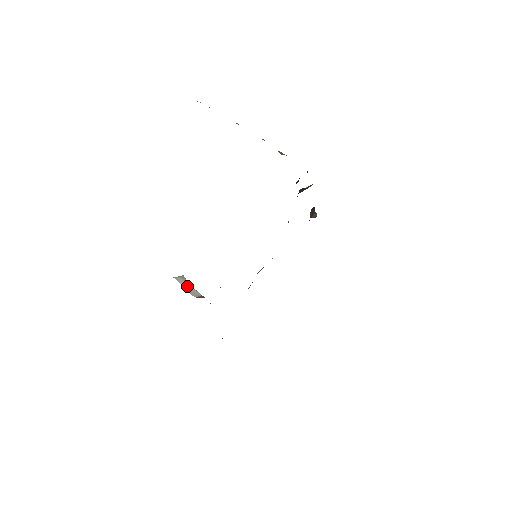
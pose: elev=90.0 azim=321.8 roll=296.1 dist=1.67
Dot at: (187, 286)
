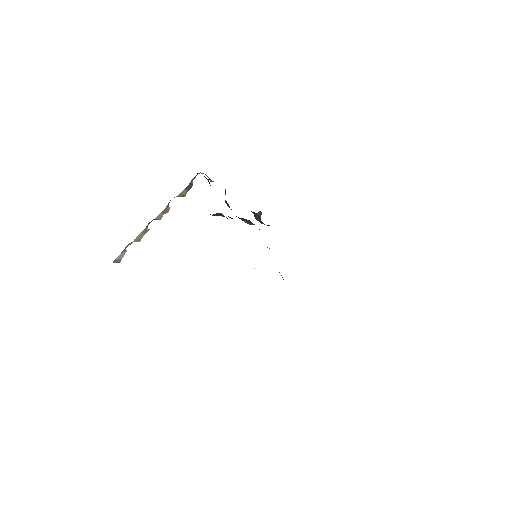
Dot at: occluded
